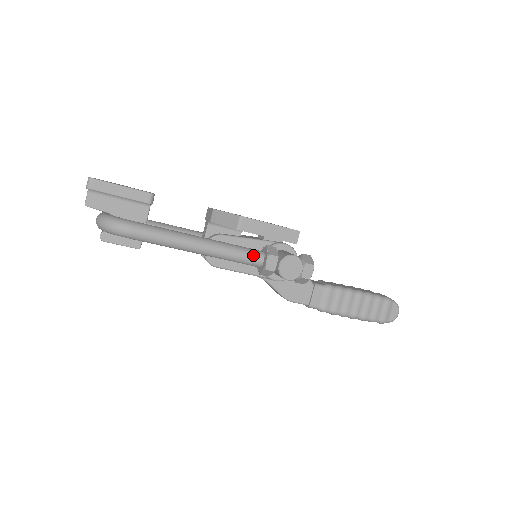
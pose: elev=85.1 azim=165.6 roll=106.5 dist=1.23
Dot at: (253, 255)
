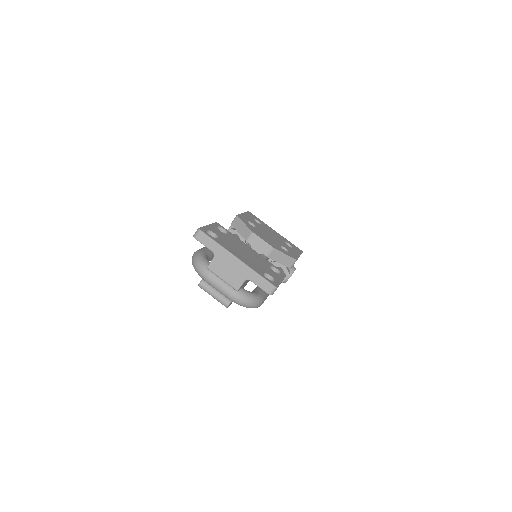
Dot at: occluded
